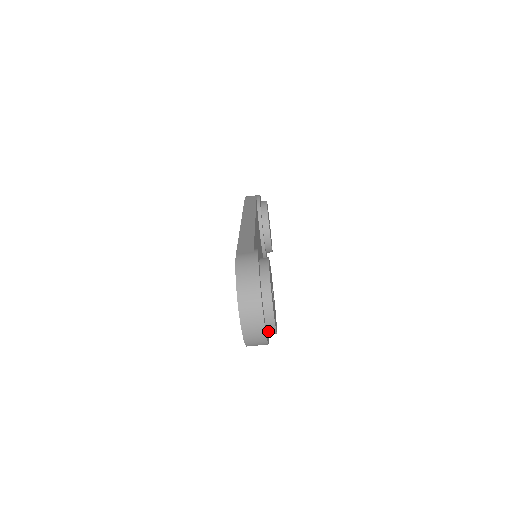
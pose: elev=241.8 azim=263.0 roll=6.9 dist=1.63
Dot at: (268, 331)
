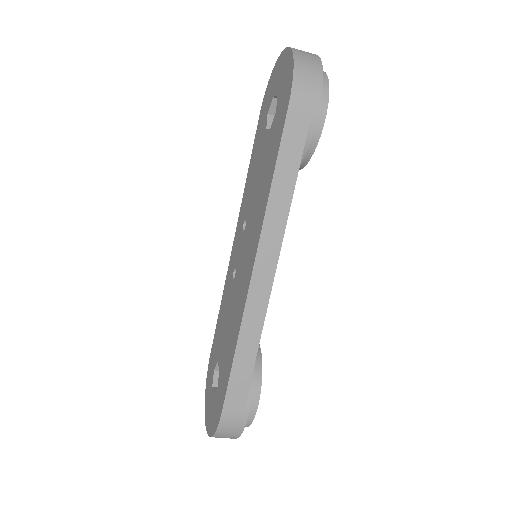
Dot at: occluded
